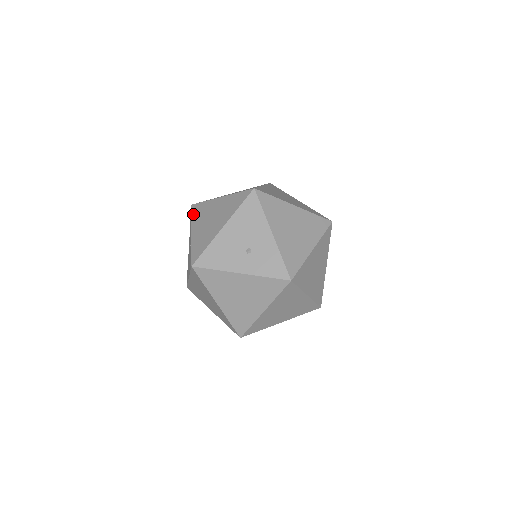
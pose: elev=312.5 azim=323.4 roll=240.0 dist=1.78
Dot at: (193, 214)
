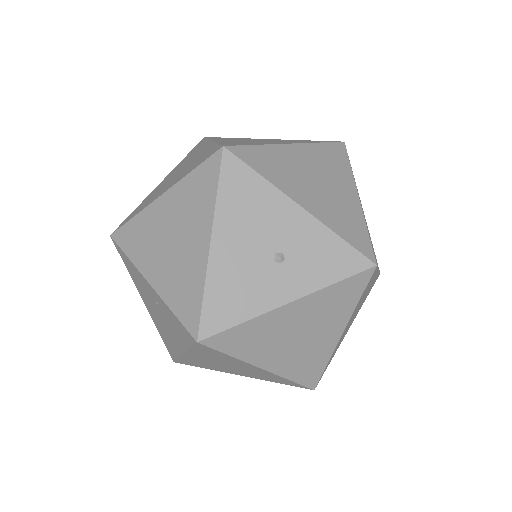
Dot at: (126, 249)
